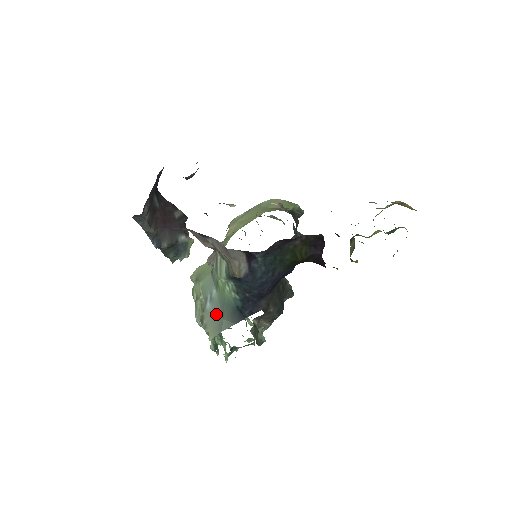
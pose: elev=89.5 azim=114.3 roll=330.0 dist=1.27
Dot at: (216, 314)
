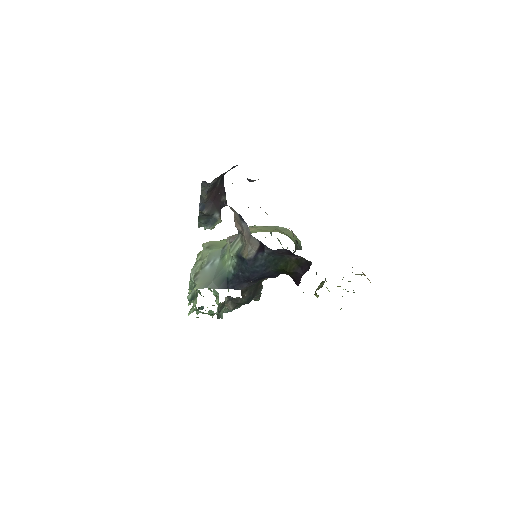
Dot at: (209, 275)
